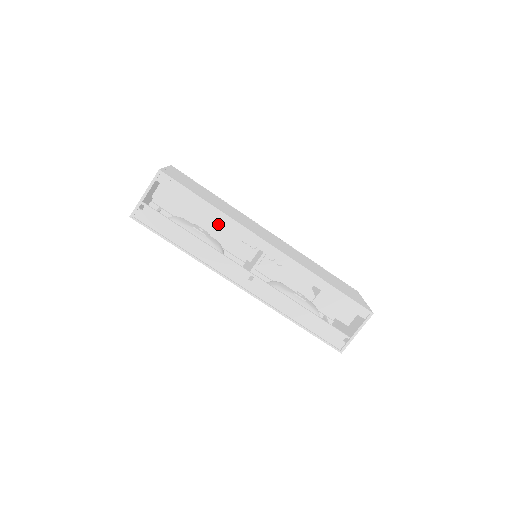
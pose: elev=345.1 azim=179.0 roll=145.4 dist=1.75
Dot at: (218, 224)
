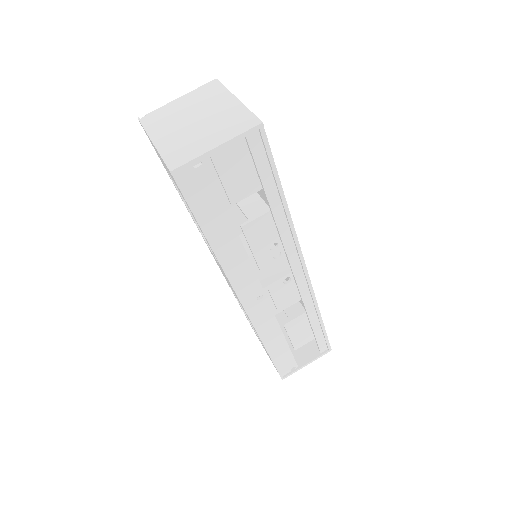
Dot at: (260, 217)
